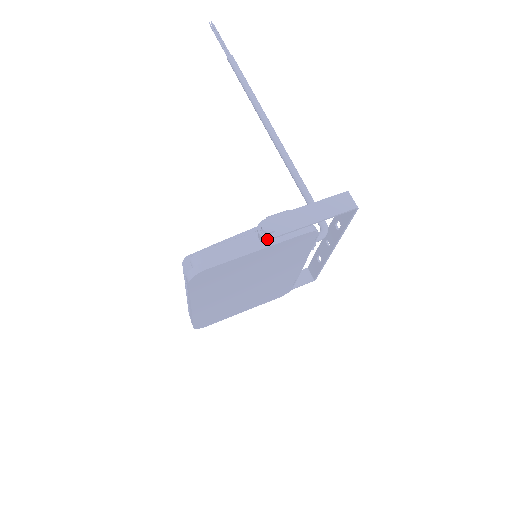
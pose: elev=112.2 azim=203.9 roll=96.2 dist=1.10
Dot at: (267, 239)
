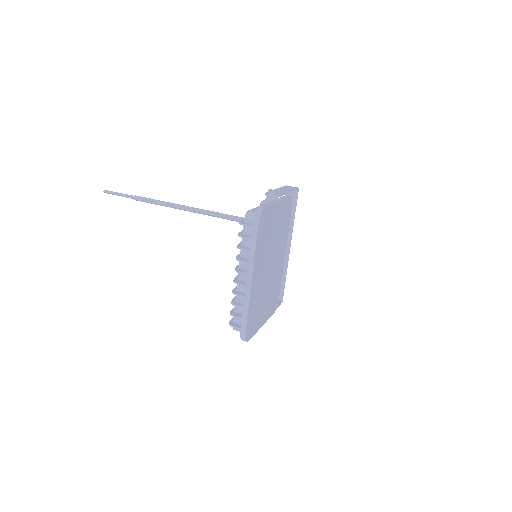
Dot at: (277, 197)
